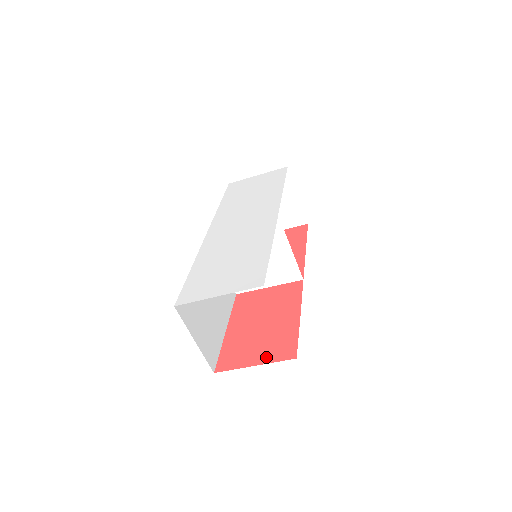
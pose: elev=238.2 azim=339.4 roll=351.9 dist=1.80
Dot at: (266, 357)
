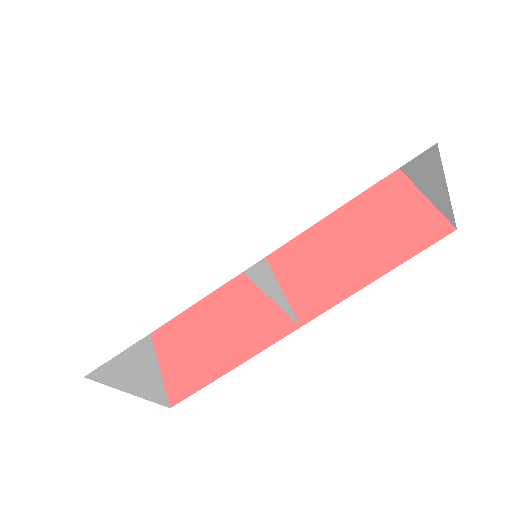
Dot at: (169, 369)
